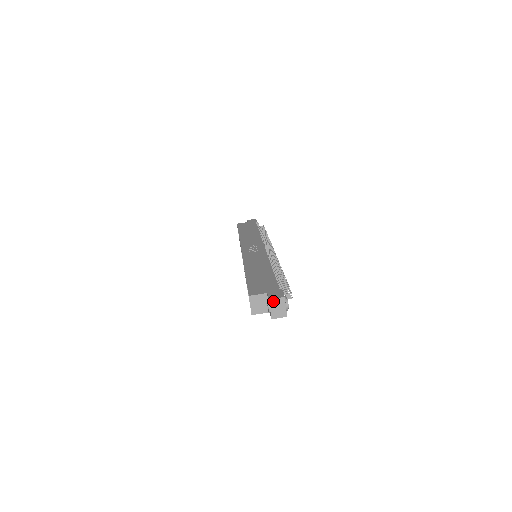
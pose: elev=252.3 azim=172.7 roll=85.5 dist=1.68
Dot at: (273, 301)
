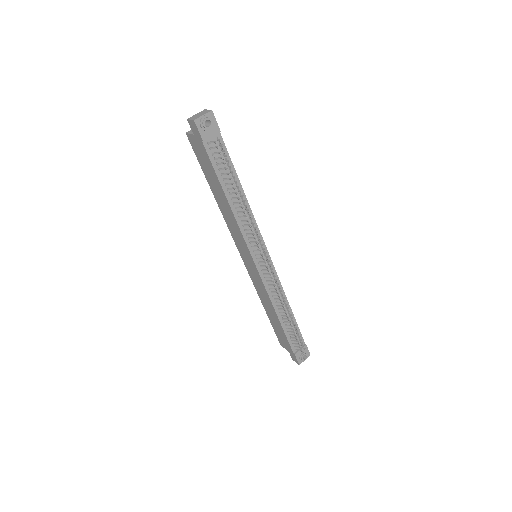
Dot at: (204, 111)
